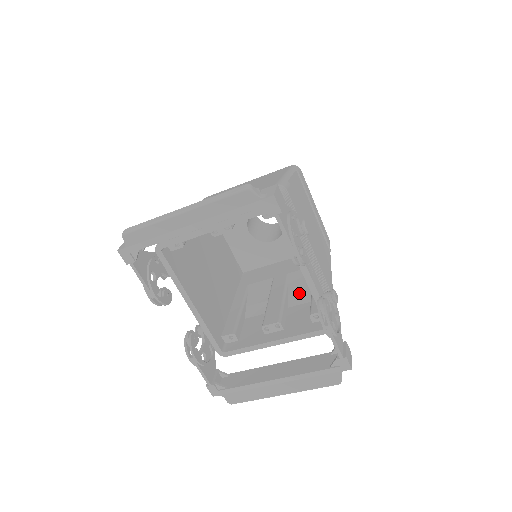
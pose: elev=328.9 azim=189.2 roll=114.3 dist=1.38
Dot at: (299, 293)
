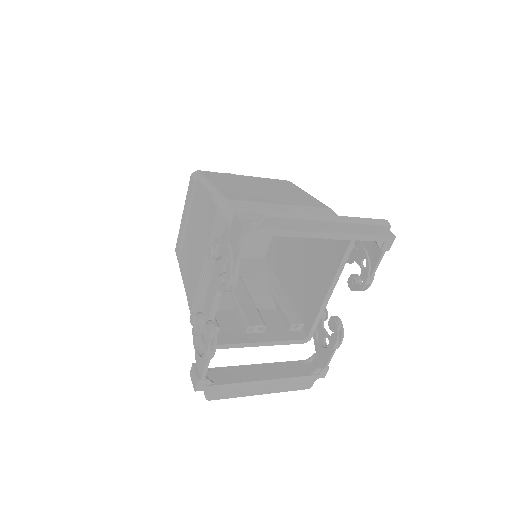
Dot at: (260, 297)
